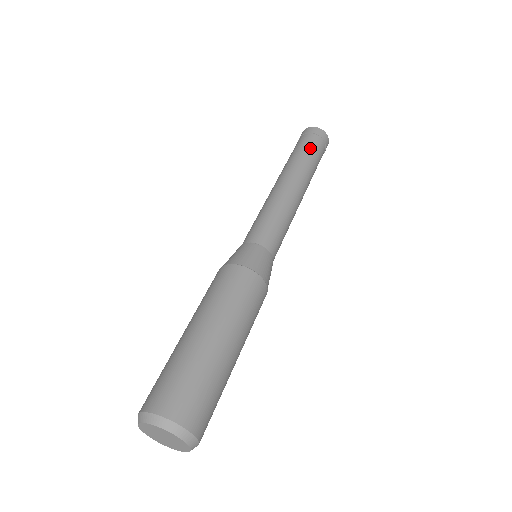
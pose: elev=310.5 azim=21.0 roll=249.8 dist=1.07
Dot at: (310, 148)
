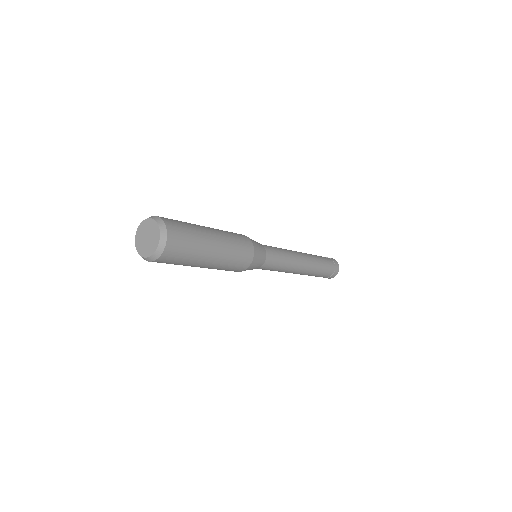
Dot at: (320, 256)
